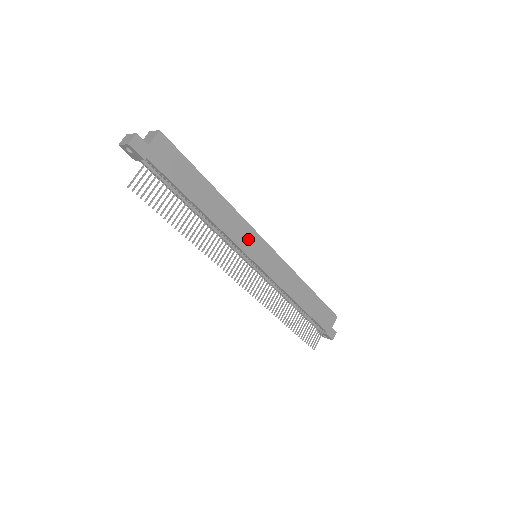
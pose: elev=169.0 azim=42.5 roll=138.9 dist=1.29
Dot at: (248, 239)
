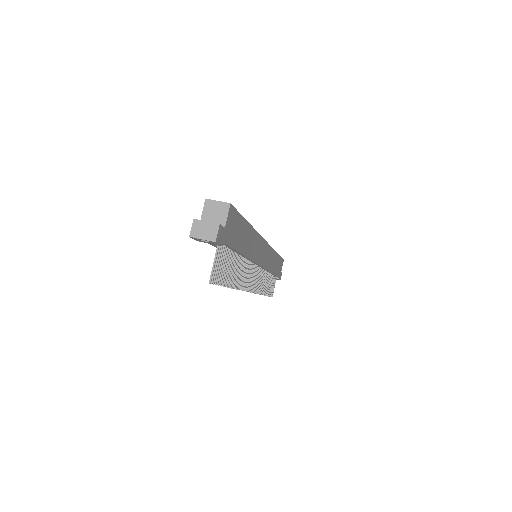
Dot at: (260, 250)
